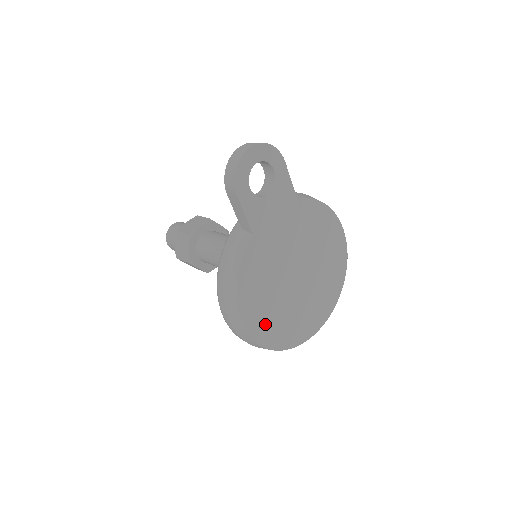
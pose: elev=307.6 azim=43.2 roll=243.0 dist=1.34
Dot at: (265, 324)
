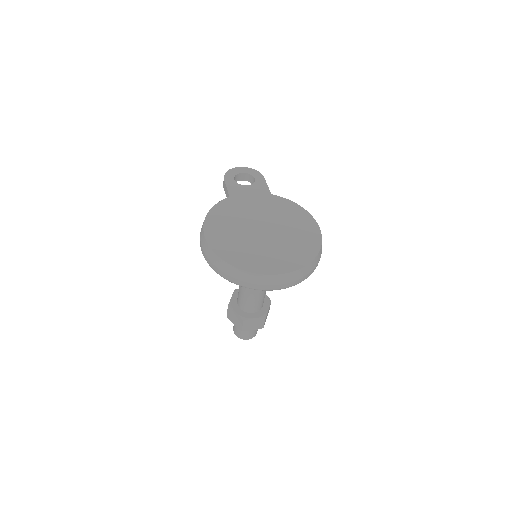
Dot at: (223, 242)
